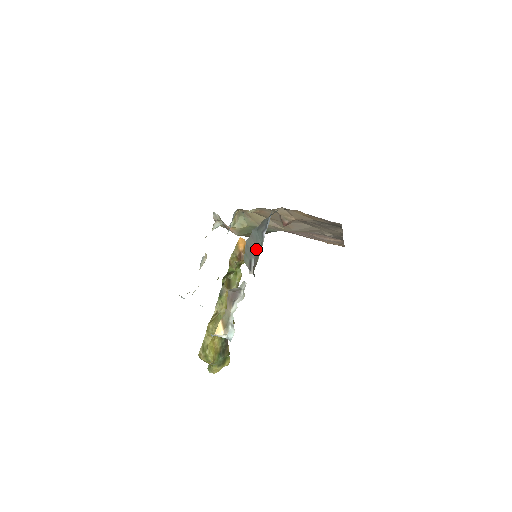
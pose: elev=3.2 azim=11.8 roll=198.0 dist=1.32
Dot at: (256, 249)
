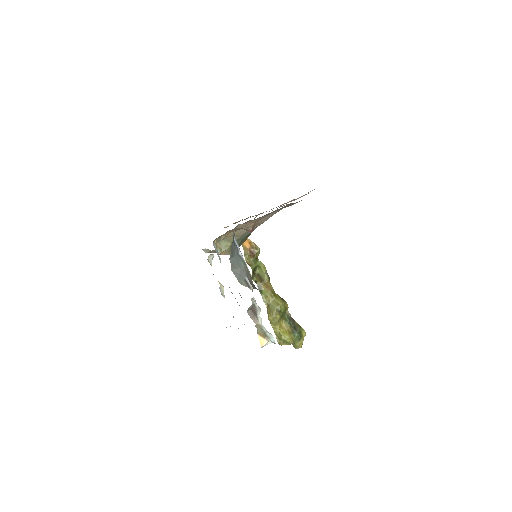
Dot at: (242, 269)
